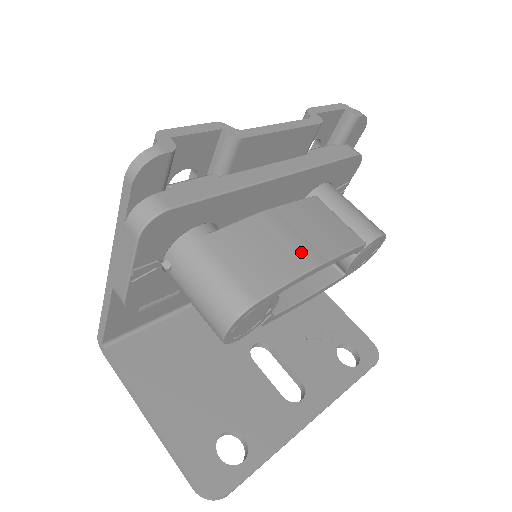
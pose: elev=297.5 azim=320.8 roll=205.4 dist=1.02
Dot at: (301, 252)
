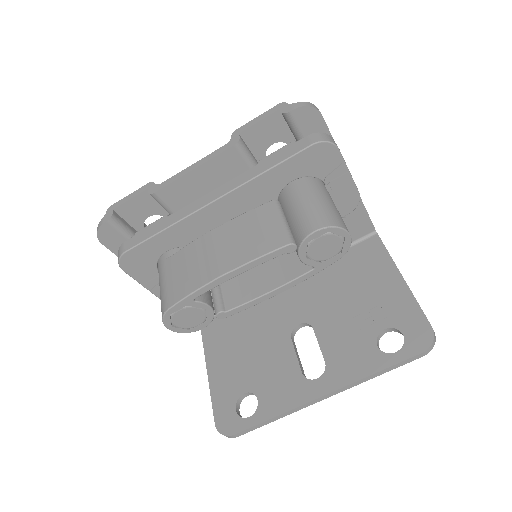
Dot at: (215, 265)
